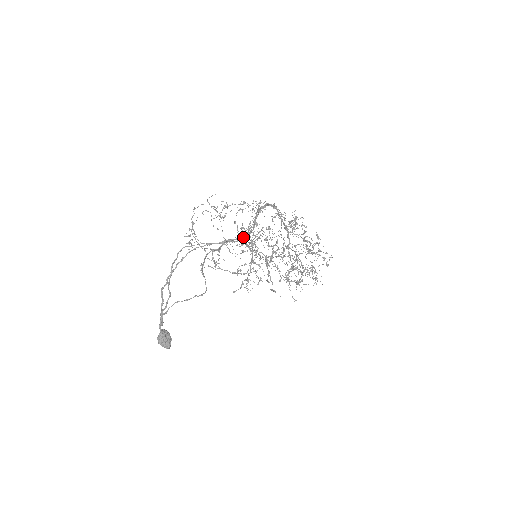
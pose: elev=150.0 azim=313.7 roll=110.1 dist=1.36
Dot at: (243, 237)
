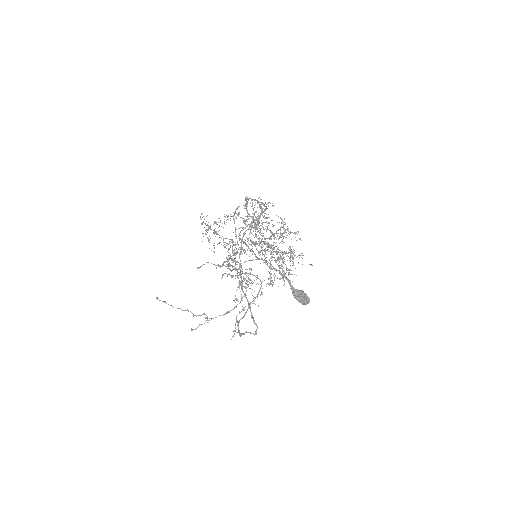
Dot at: (230, 255)
